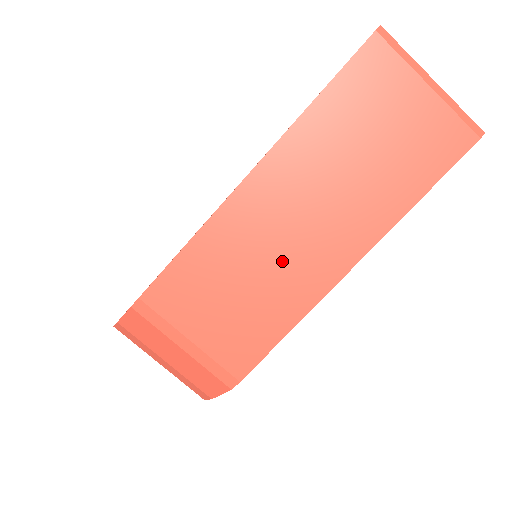
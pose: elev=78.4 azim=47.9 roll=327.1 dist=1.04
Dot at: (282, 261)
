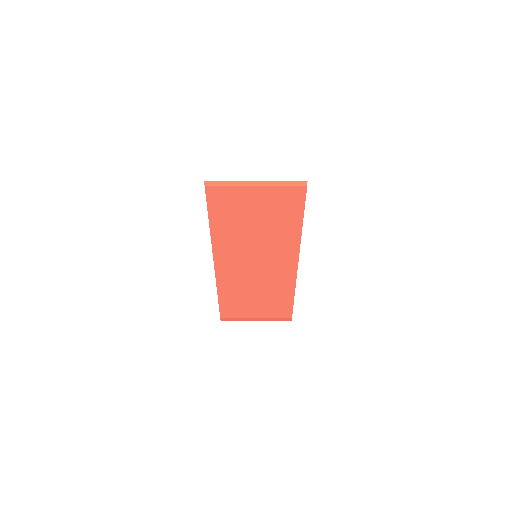
Dot at: (263, 279)
